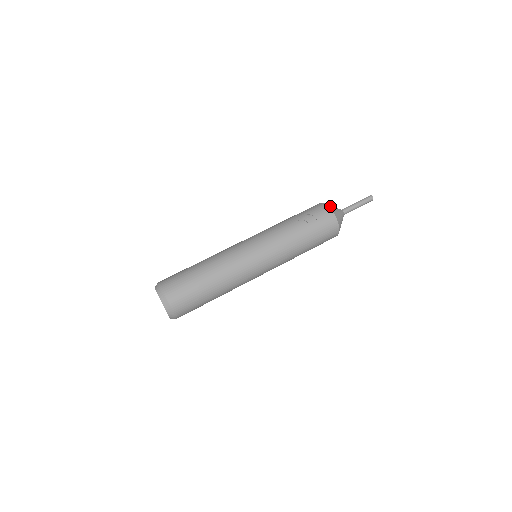
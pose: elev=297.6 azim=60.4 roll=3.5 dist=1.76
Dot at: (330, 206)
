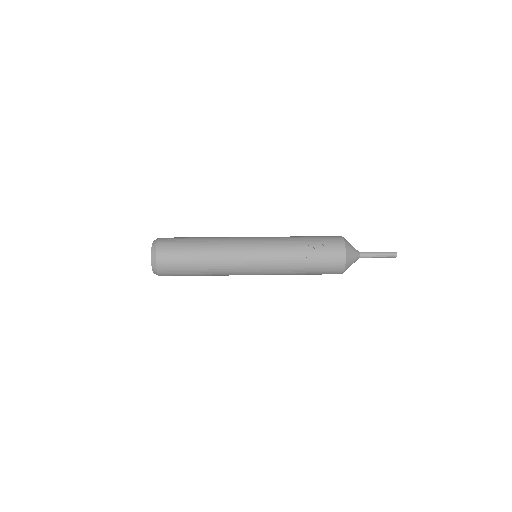
Dot at: (348, 246)
